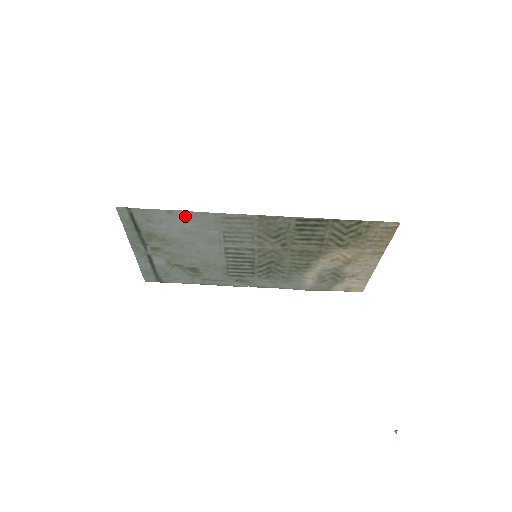
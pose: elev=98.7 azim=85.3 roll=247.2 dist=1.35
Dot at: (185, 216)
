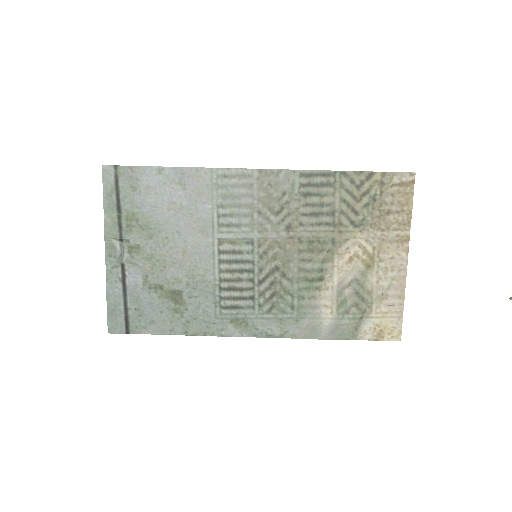
Dot at: (177, 178)
